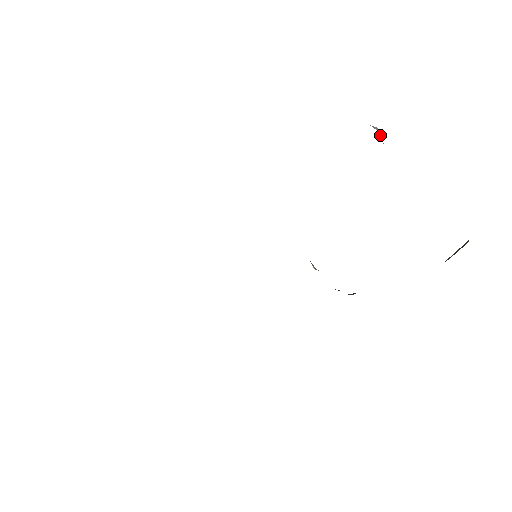
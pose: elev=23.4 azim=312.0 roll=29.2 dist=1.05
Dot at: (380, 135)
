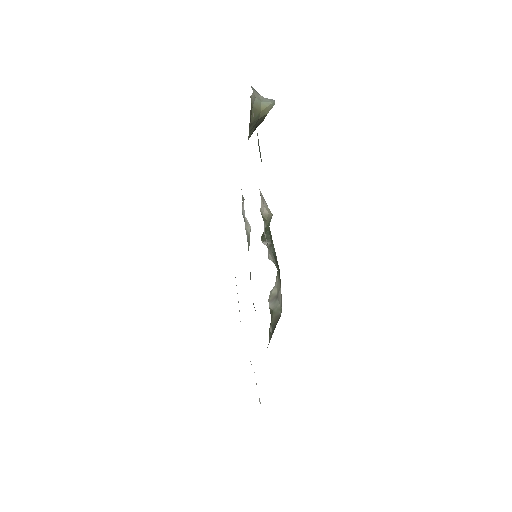
Dot at: (266, 99)
